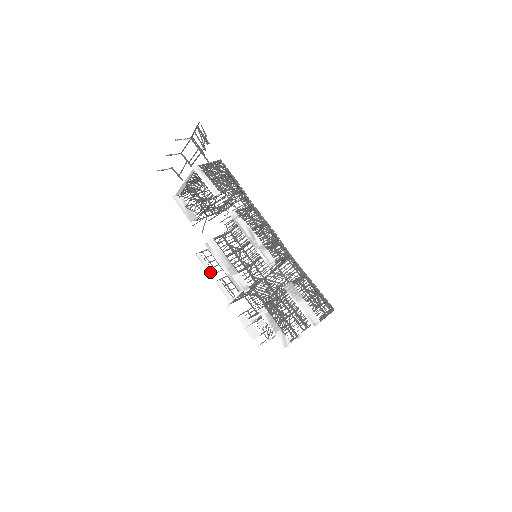
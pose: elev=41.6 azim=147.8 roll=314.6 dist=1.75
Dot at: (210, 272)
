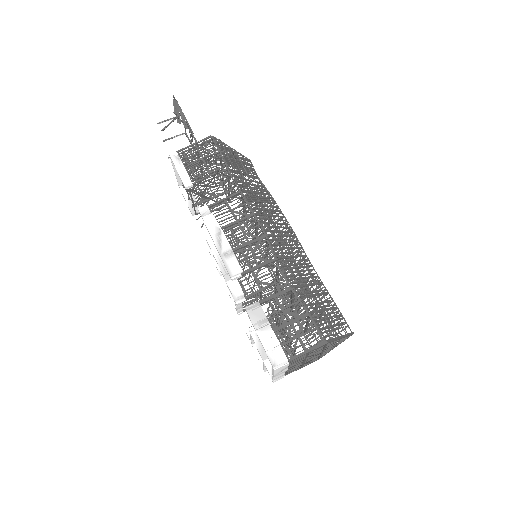
Dot at: (220, 273)
